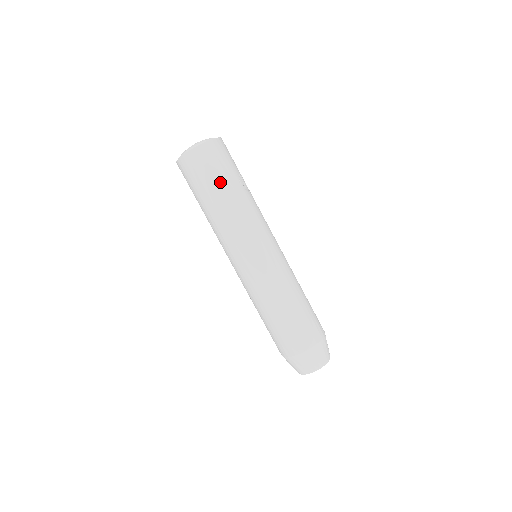
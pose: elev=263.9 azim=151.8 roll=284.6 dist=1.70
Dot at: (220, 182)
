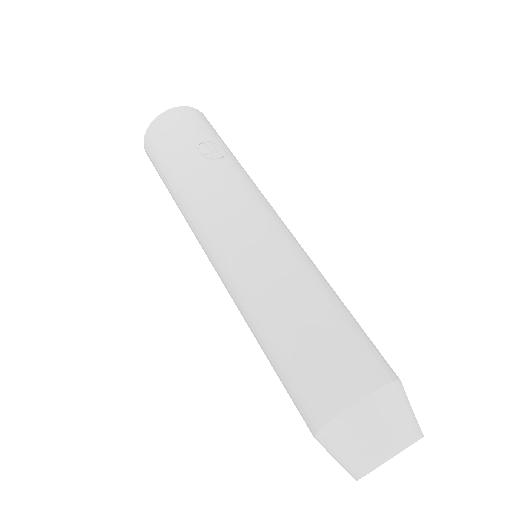
Dot at: (170, 163)
